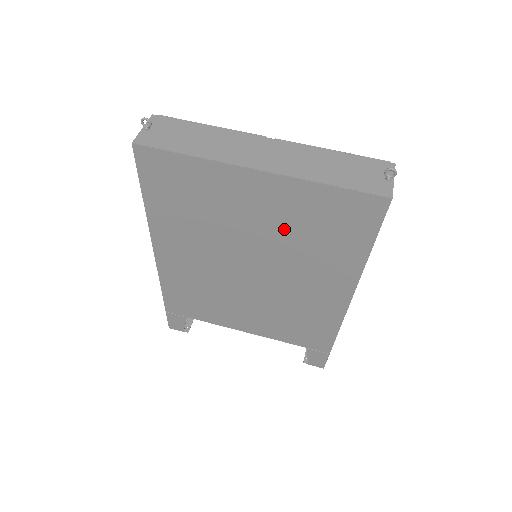
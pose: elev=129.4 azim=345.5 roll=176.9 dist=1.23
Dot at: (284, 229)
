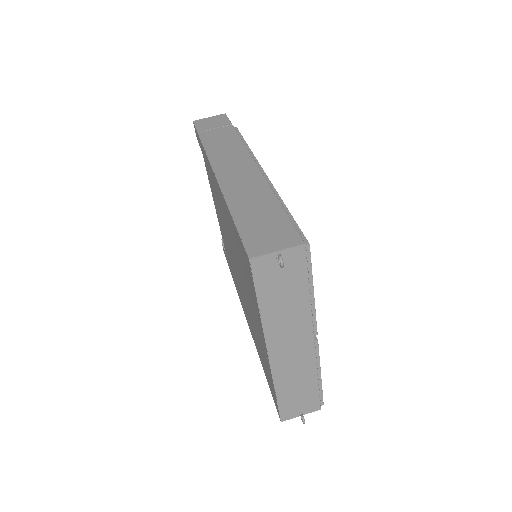
Dot at: (255, 328)
